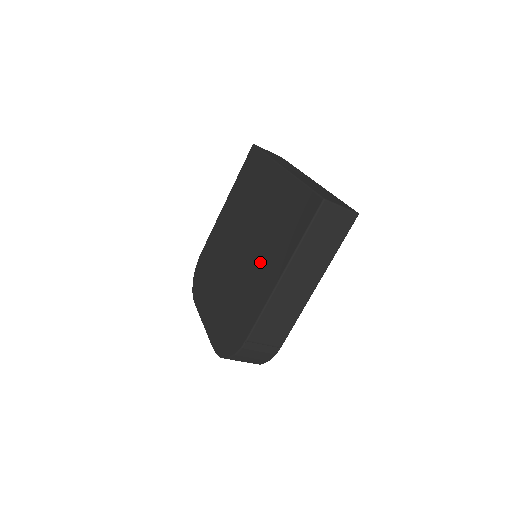
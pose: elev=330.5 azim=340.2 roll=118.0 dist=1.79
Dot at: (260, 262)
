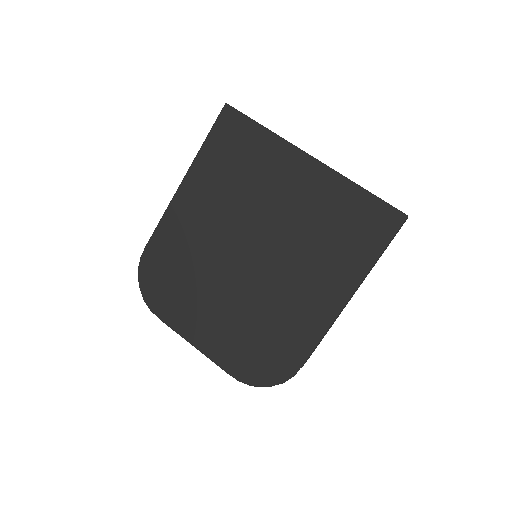
Dot at: (301, 277)
